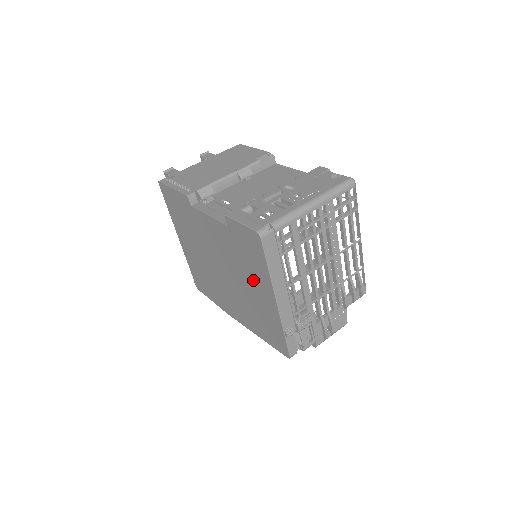
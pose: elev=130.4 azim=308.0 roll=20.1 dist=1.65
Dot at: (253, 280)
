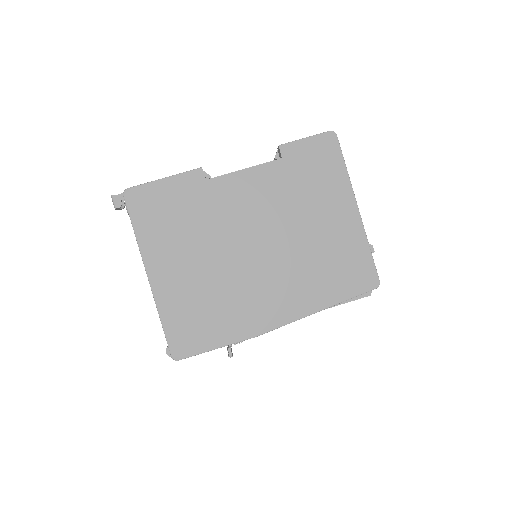
Dot at: (321, 207)
